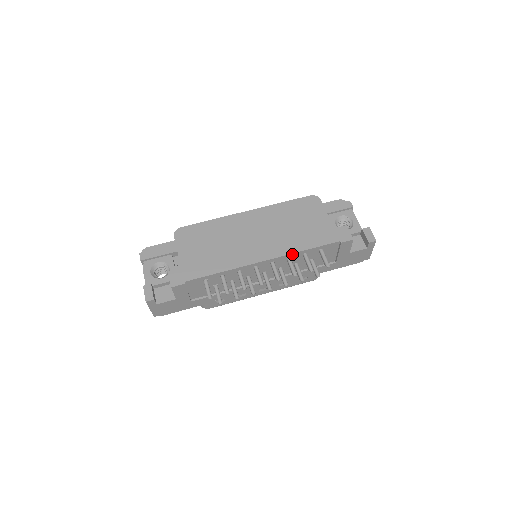
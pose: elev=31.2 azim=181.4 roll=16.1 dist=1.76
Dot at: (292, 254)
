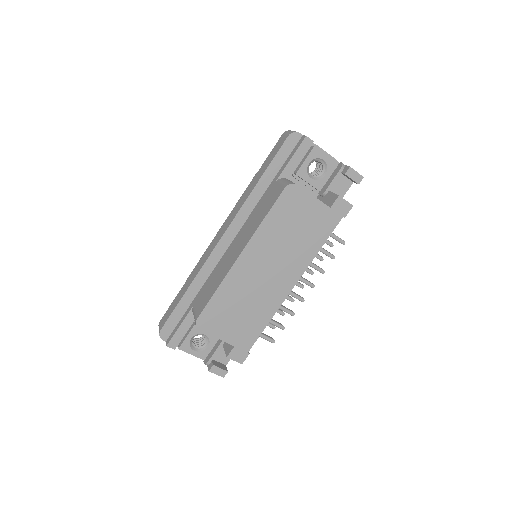
Dot at: (311, 261)
